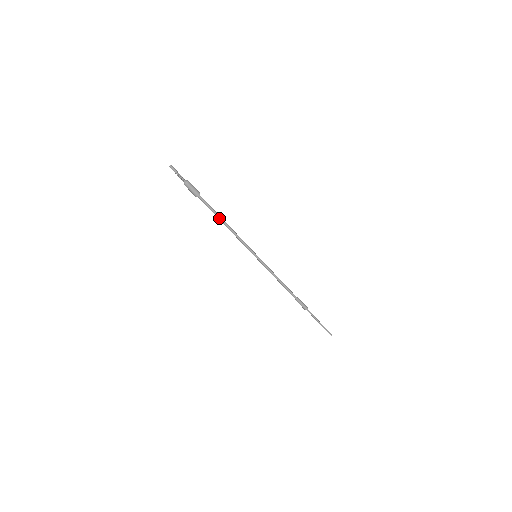
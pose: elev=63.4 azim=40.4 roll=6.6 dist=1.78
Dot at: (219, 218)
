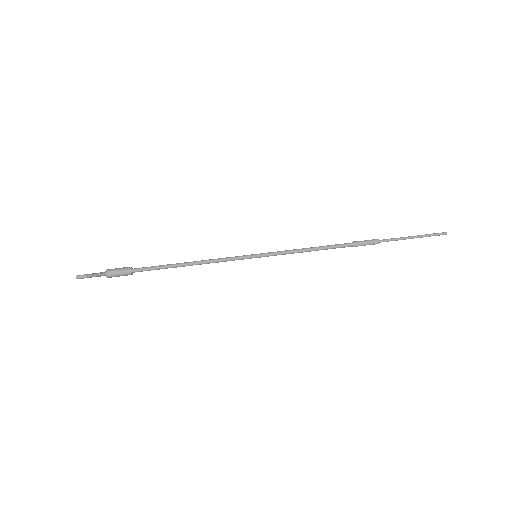
Dot at: (175, 266)
